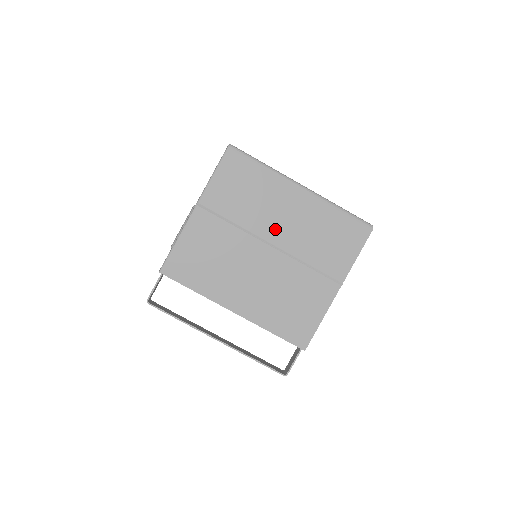
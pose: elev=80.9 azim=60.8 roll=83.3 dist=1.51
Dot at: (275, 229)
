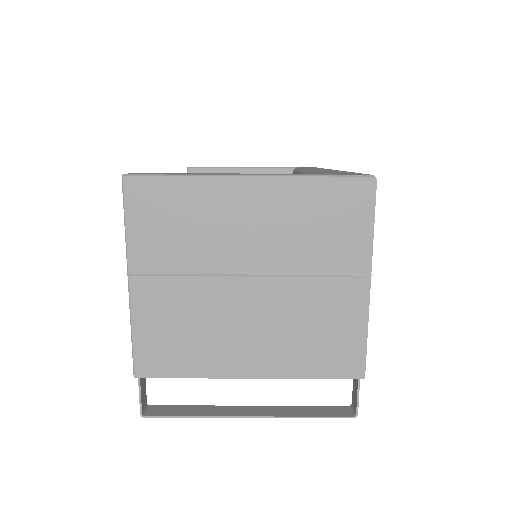
Dot at: (244, 252)
